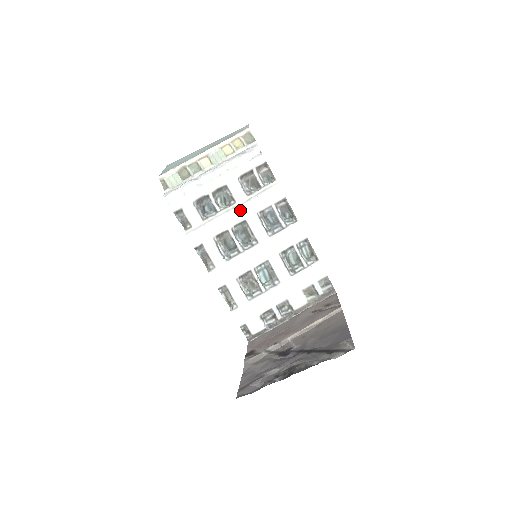
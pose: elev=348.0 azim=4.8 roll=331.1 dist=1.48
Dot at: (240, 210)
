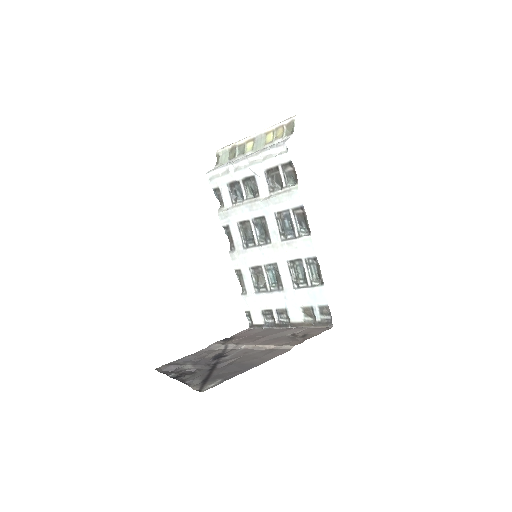
Dot at: (260, 205)
